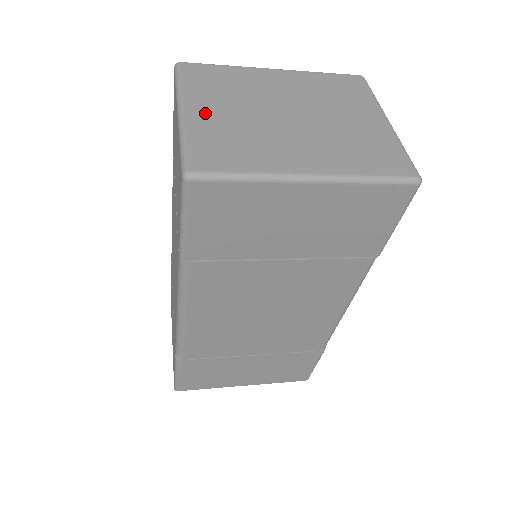
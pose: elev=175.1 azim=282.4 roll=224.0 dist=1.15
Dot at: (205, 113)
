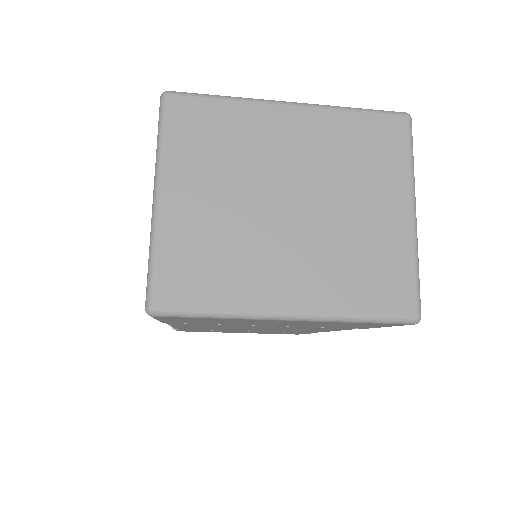
Dot at: (185, 202)
